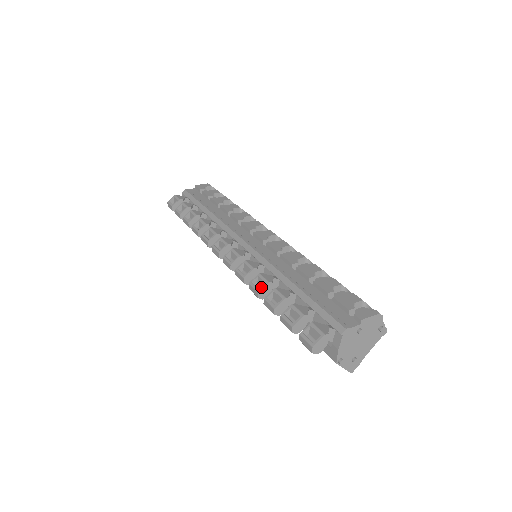
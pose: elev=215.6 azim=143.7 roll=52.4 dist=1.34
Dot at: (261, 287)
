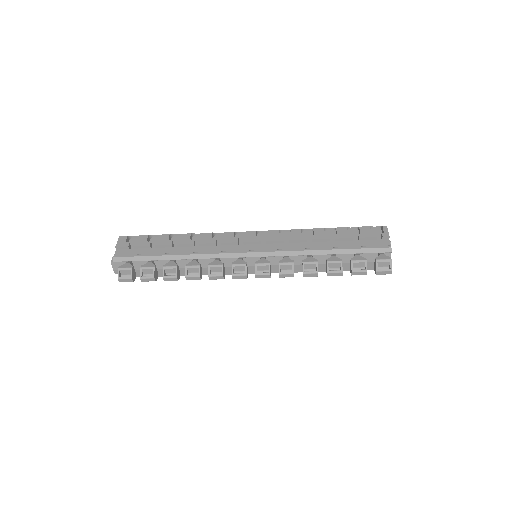
Dot at: (316, 268)
